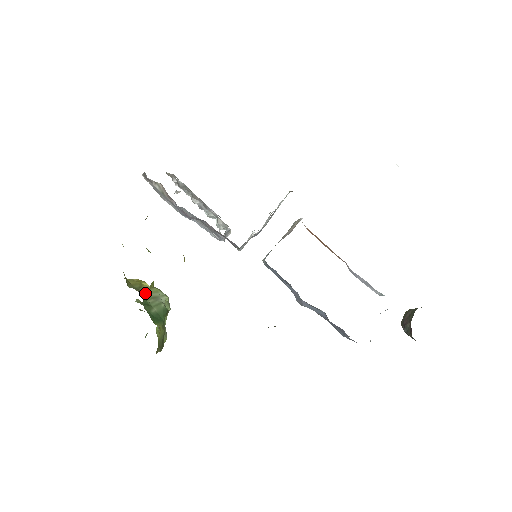
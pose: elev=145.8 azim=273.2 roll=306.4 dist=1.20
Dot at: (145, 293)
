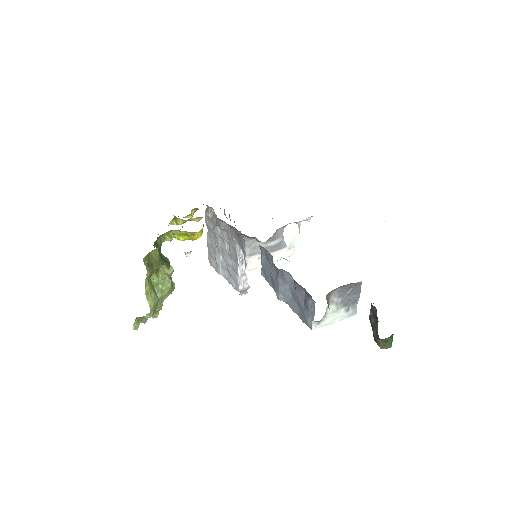
Dot at: occluded
